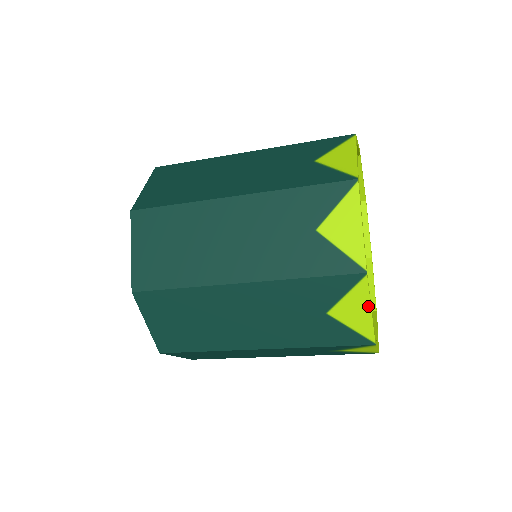
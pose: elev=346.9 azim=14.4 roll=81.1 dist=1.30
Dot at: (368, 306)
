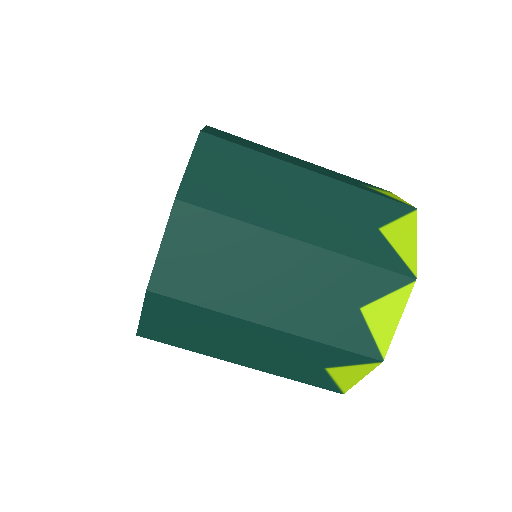
Dot at: (399, 315)
